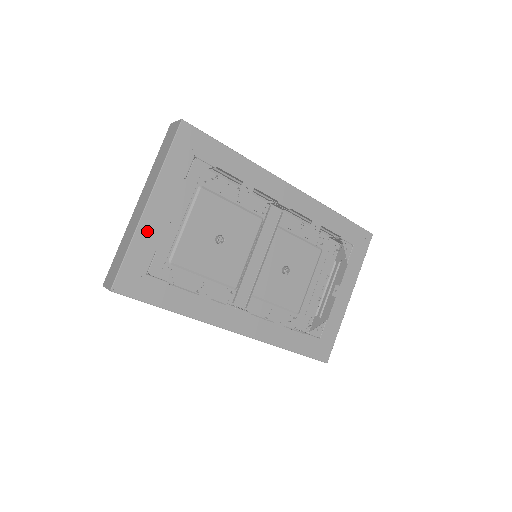
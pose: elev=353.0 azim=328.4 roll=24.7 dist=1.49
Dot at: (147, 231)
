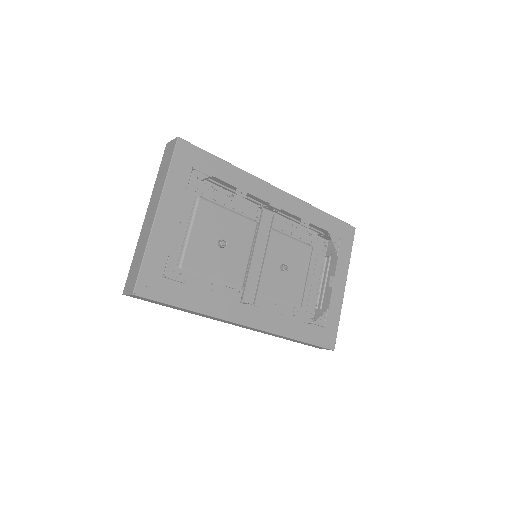
Dot at: (159, 237)
